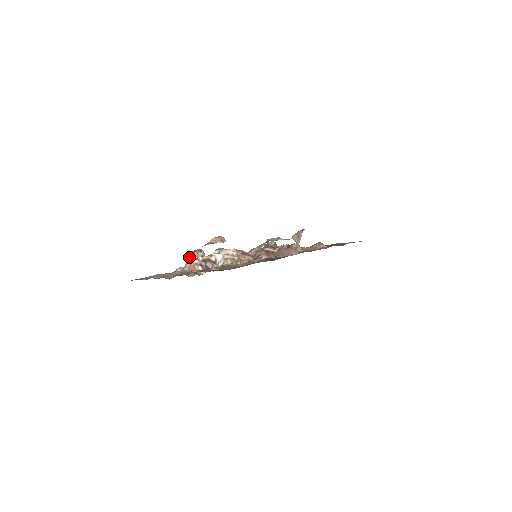
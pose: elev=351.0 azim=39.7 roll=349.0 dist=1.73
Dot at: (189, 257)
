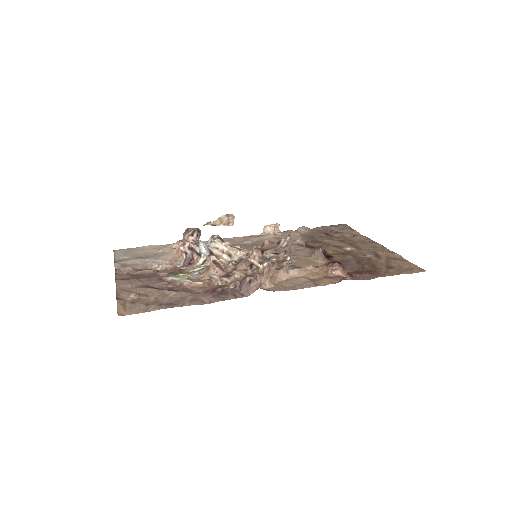
Dot at: occluded
